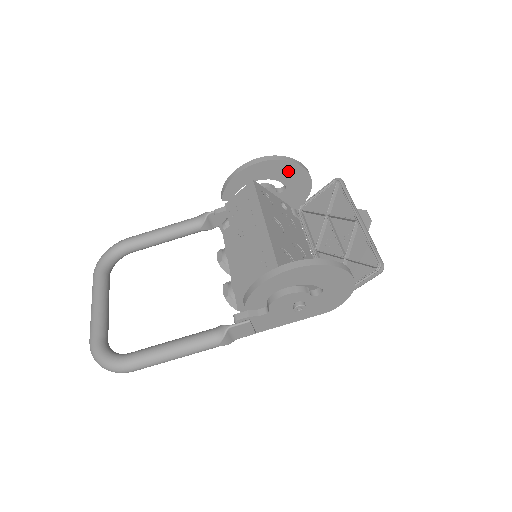
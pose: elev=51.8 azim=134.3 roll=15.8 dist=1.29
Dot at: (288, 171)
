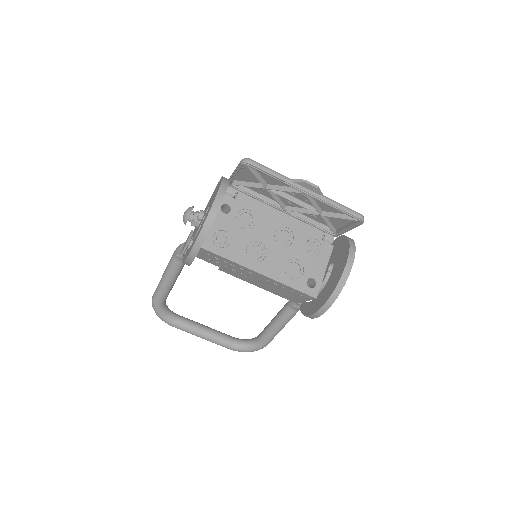
Dot at: occluded
